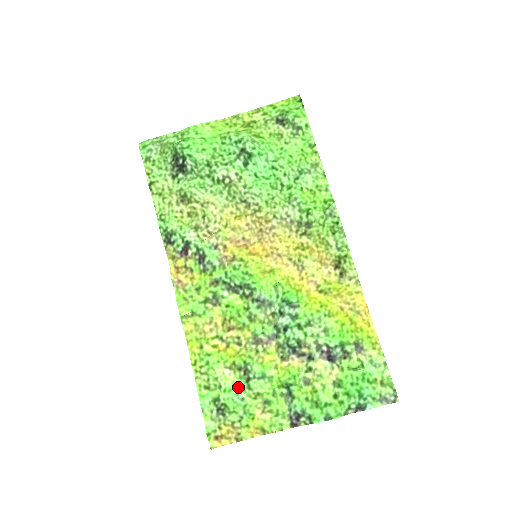
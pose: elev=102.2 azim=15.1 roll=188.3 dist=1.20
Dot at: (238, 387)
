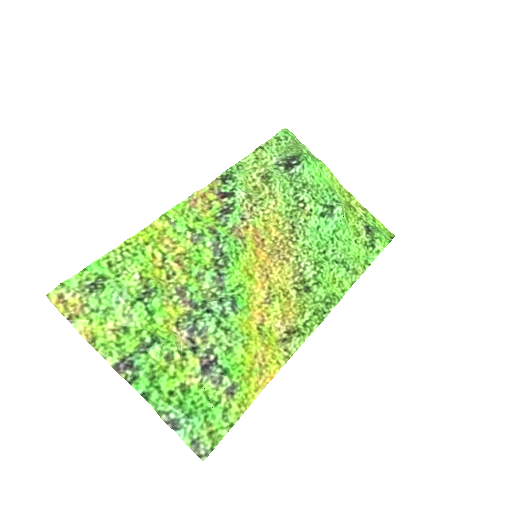
Dot at: (127, 293)
